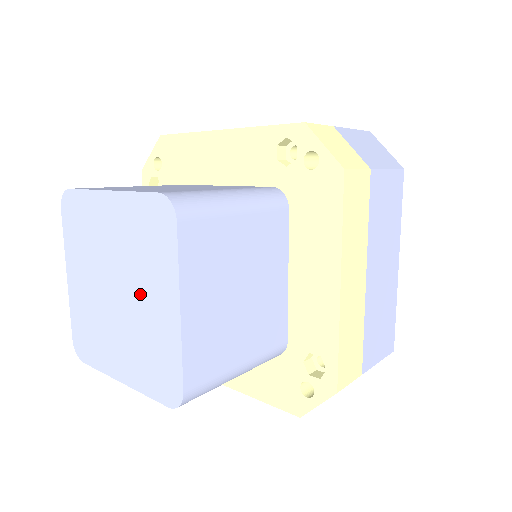
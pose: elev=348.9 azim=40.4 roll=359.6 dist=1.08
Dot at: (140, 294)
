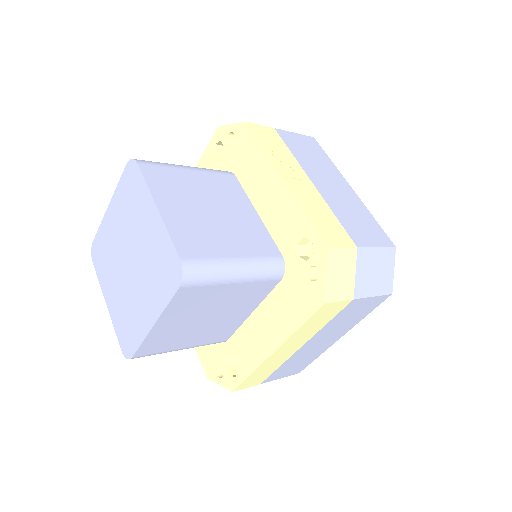
Dot at: (140, 285)
